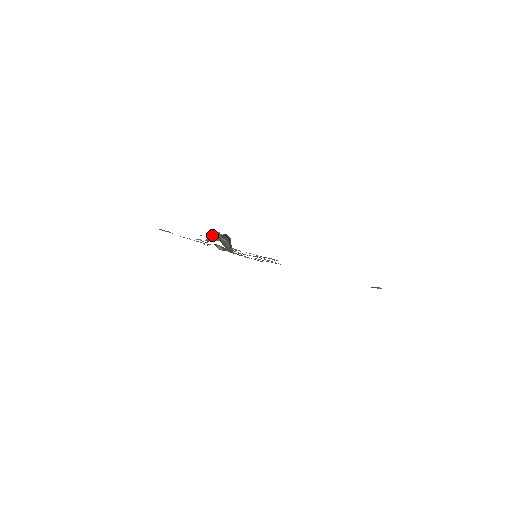
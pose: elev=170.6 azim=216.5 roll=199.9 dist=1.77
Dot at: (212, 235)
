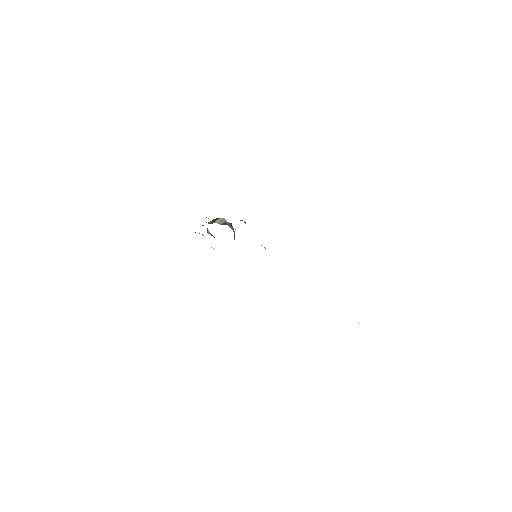
Dot at: (225, 220)
